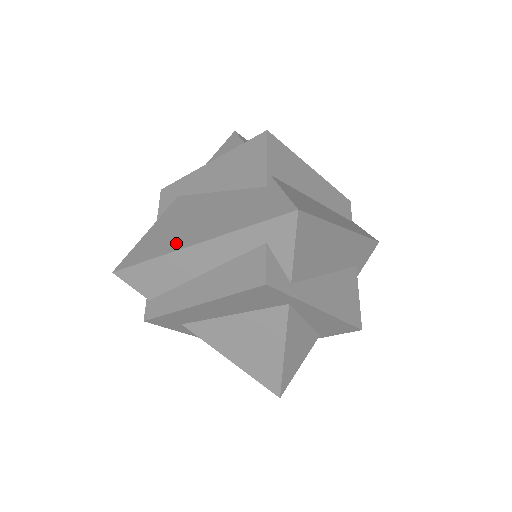
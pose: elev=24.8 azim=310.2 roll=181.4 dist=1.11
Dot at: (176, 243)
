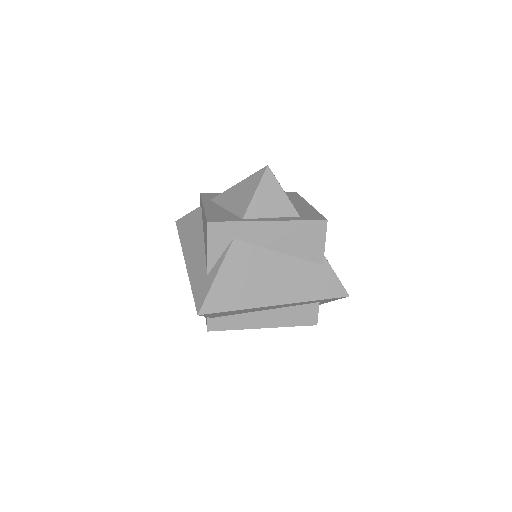
Dot at: (260, 299)
